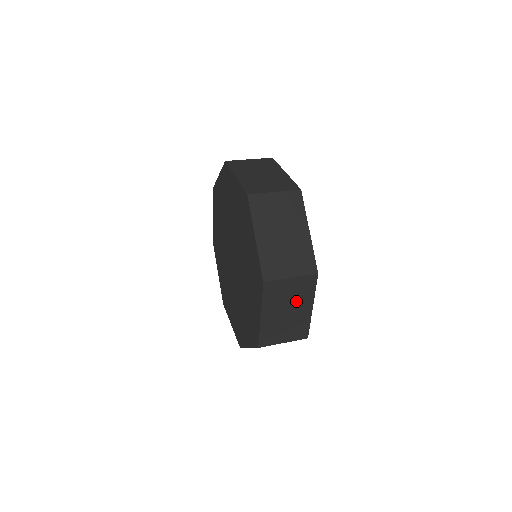
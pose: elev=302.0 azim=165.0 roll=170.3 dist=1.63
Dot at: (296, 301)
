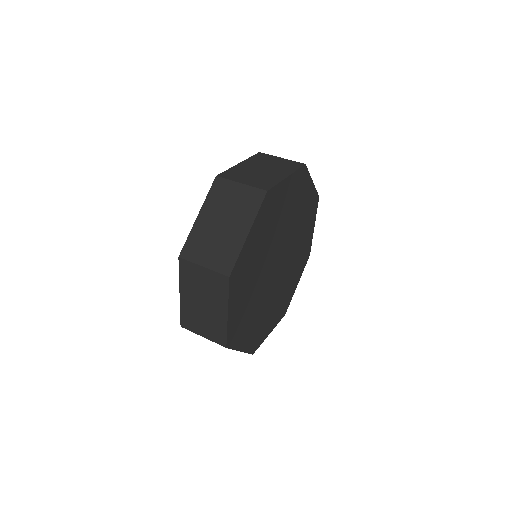
Dot at: occluded
